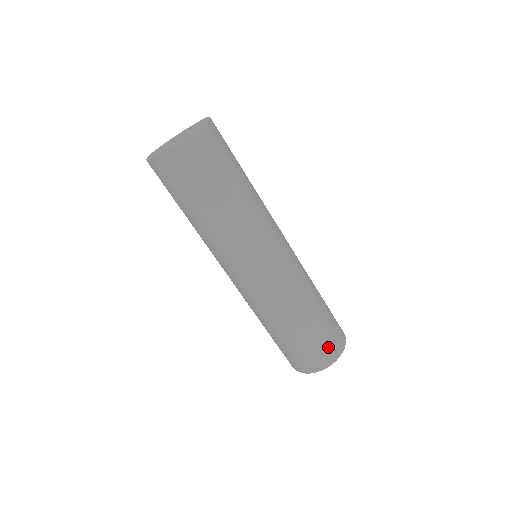
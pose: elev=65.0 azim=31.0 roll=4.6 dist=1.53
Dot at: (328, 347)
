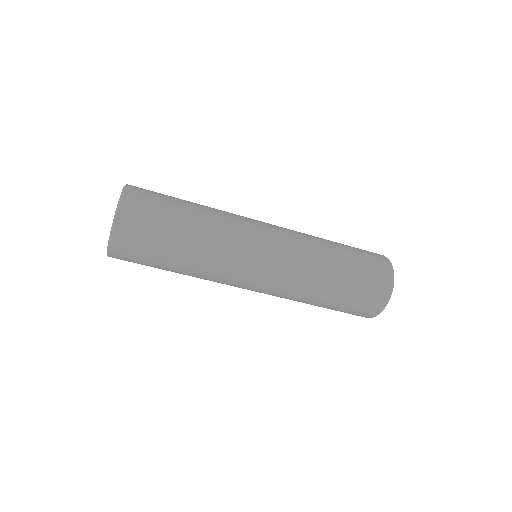
Dot at: (374, 289)
